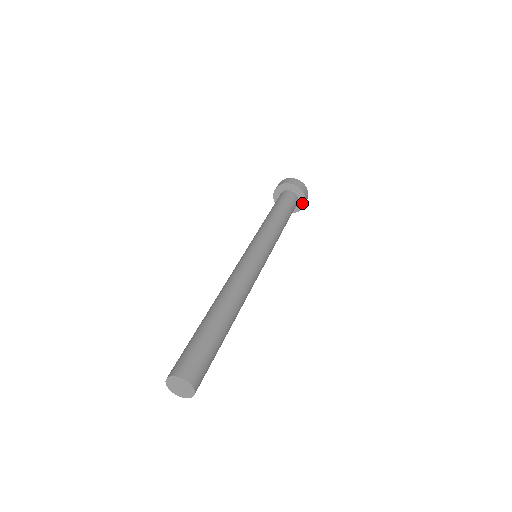
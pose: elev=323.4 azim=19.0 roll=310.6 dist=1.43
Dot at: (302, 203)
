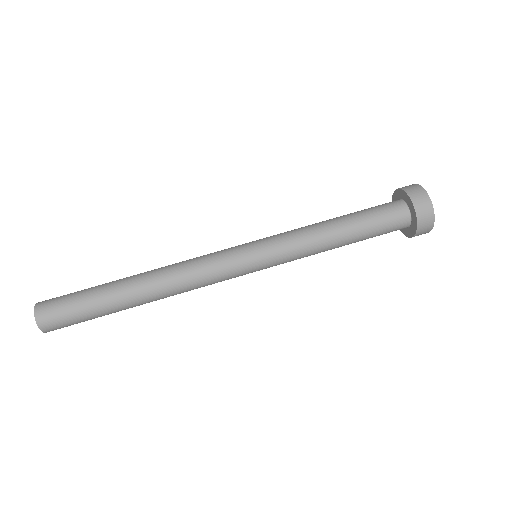
Dot at: (411, 233)
